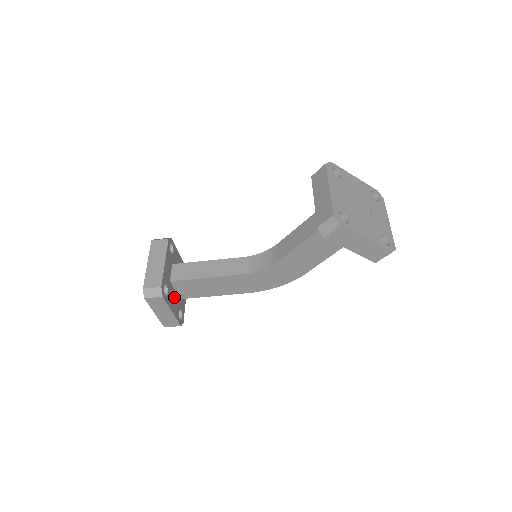
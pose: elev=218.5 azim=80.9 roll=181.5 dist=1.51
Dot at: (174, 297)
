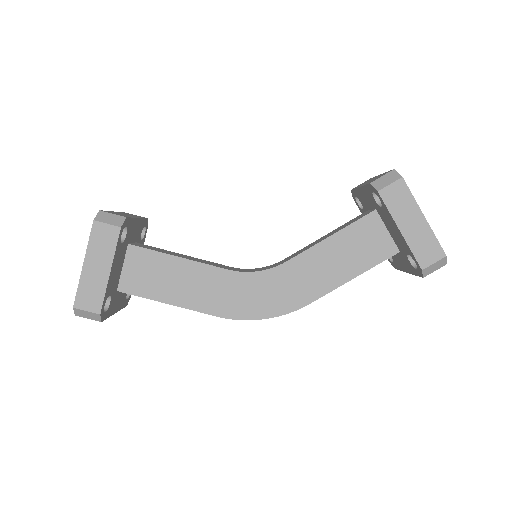
Dot at: (118, 269)
